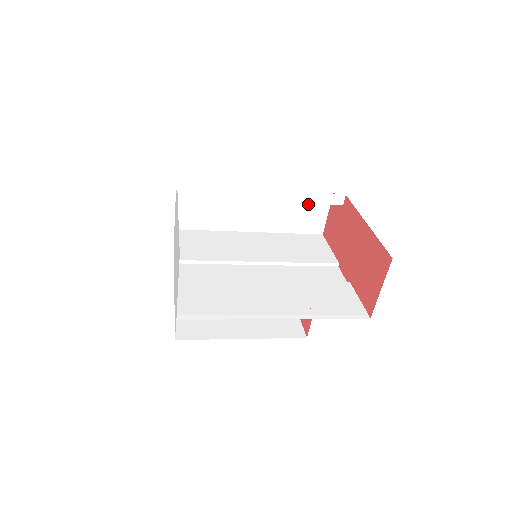
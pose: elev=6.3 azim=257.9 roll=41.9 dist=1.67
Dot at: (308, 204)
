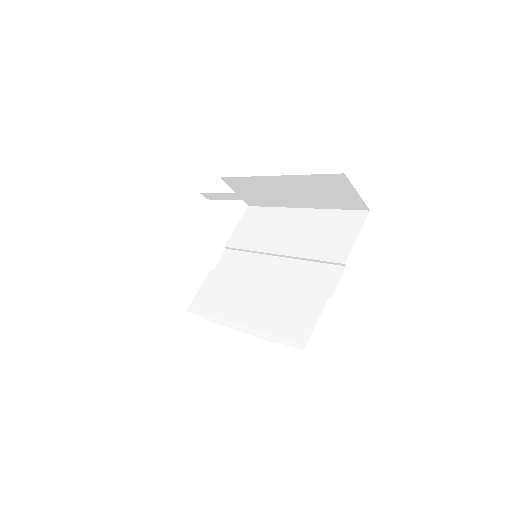
Dot at: (329, 185)
